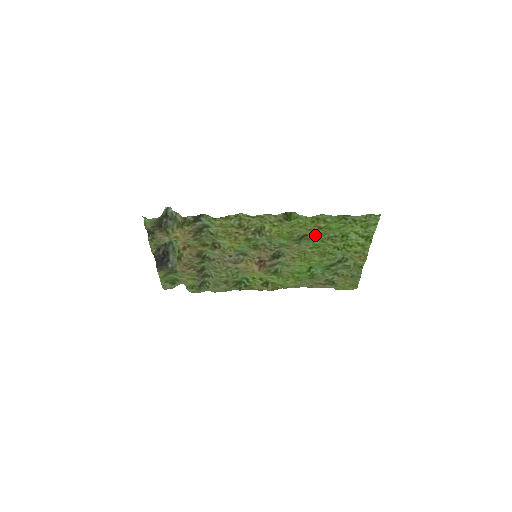
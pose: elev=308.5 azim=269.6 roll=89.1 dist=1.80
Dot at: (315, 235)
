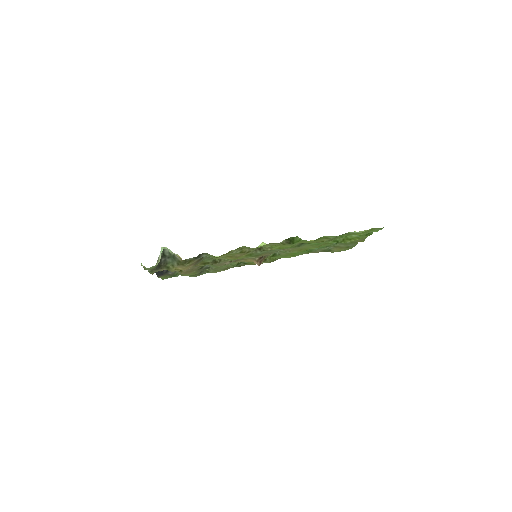
Dot at: occluded
